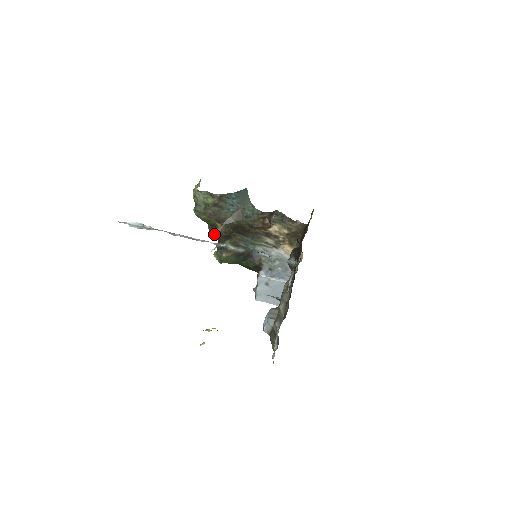
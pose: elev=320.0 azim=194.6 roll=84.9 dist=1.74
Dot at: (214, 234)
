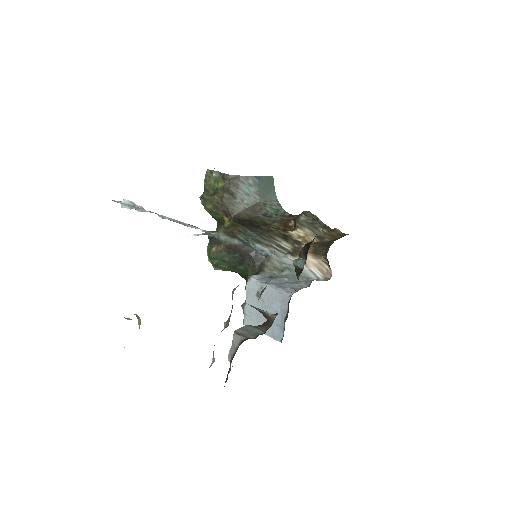
Dot at: occluded
